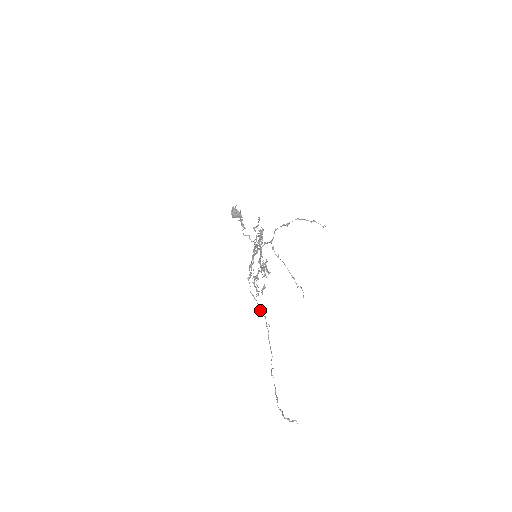
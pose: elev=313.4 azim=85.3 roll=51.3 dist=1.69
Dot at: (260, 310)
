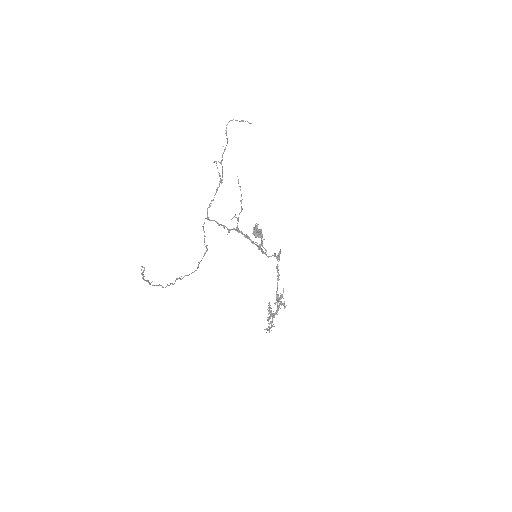
Dot at: (204, 241)
